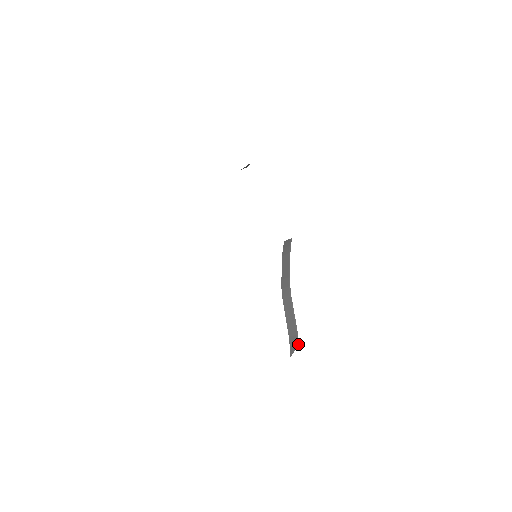
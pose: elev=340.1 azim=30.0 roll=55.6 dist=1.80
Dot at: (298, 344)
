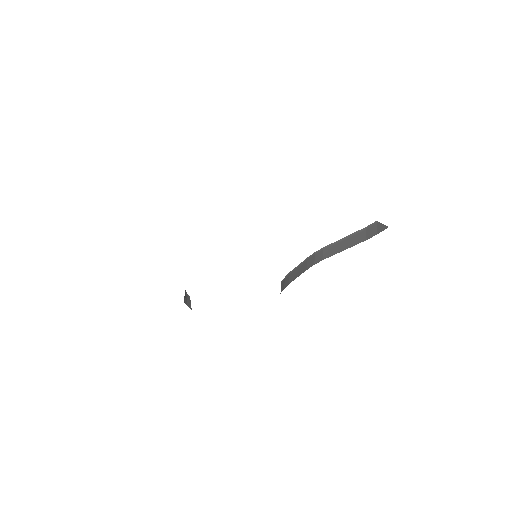
Dot at: (376, 222)
